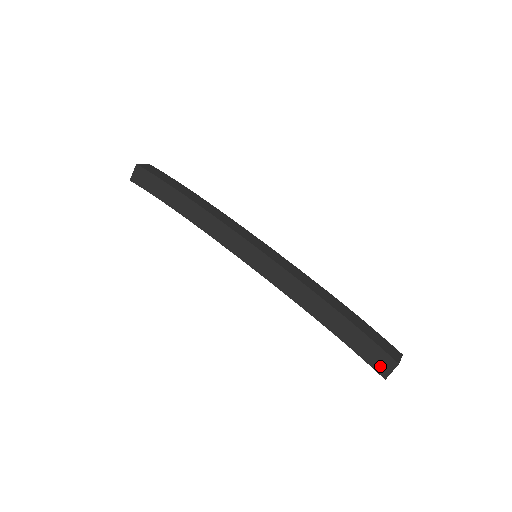
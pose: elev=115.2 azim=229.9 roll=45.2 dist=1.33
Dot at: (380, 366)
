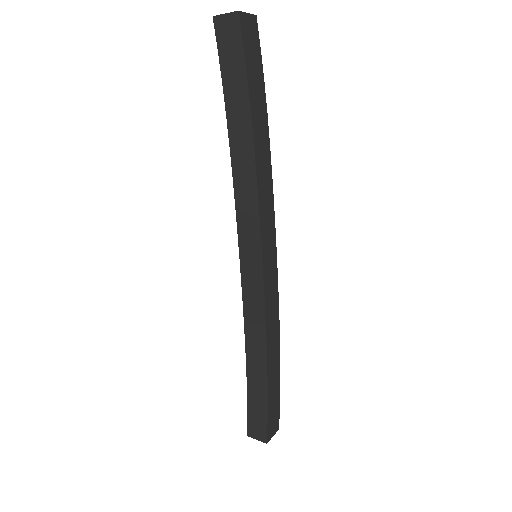
Dot at: (253, 429)
